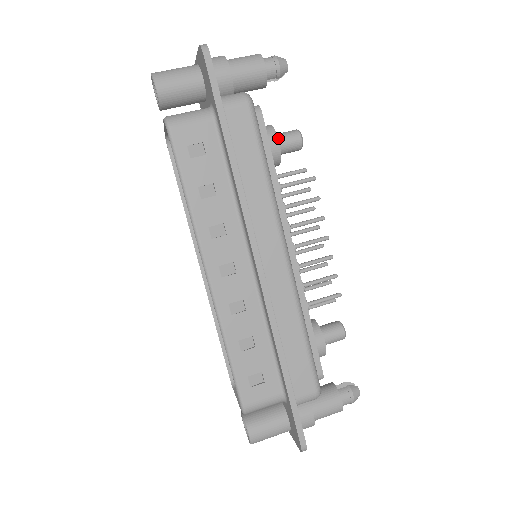
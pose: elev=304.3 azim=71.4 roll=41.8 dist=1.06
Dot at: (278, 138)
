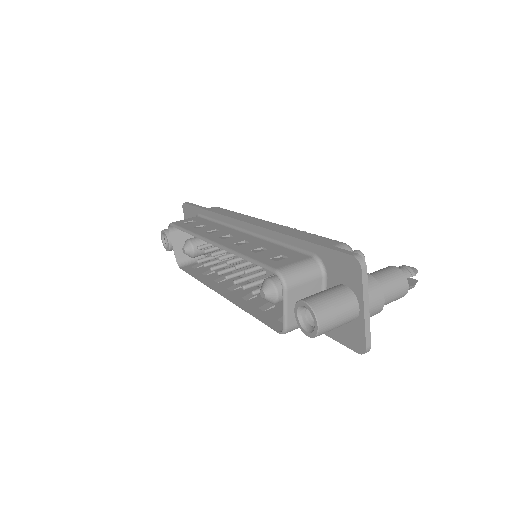
Dot at: occluded
